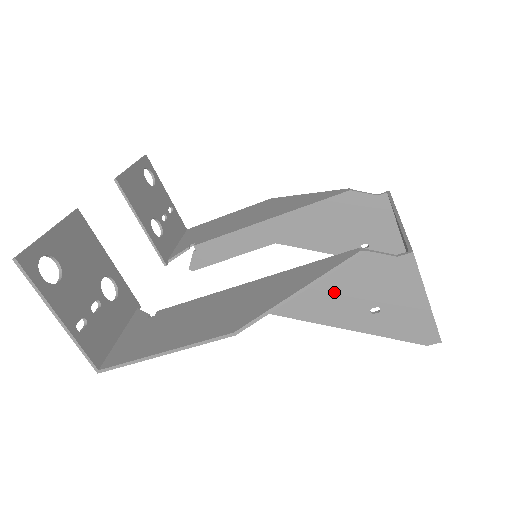
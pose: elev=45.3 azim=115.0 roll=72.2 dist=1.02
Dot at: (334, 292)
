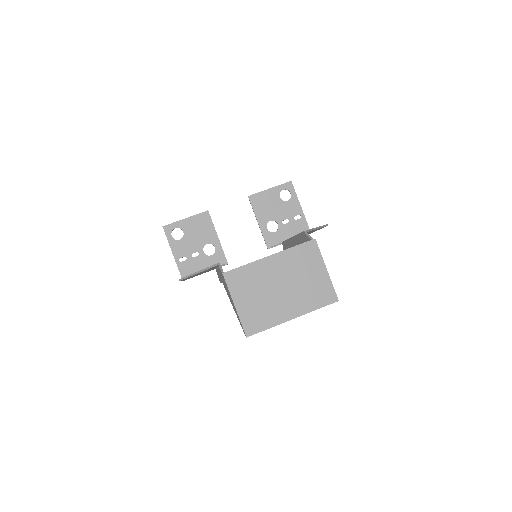
Dot at: occluded
